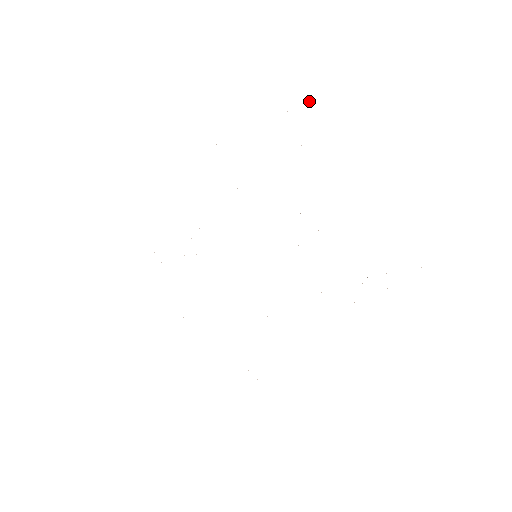
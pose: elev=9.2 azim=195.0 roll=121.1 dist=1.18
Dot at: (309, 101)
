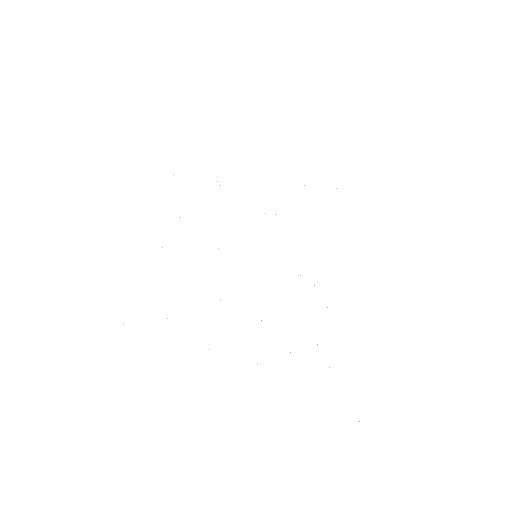
Dot at: occluded
